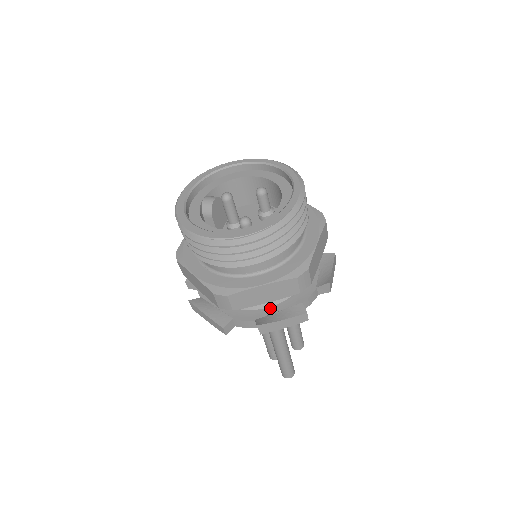
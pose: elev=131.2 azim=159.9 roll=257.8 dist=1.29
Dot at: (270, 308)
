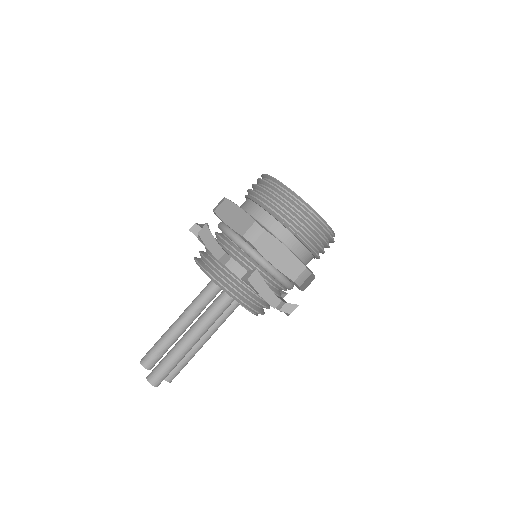
Dot at: occluded
